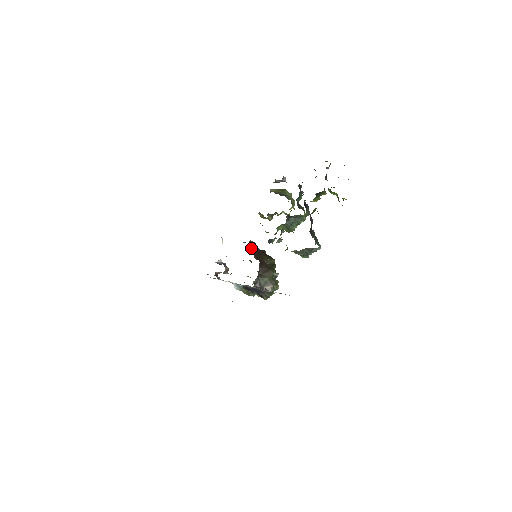
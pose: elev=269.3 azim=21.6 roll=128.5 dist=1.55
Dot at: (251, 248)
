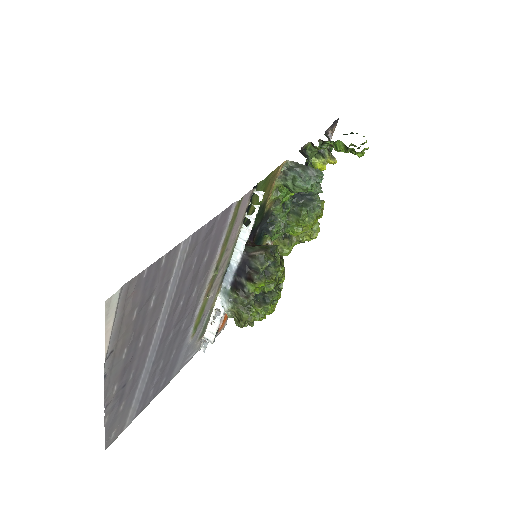
Dot at: occluded
